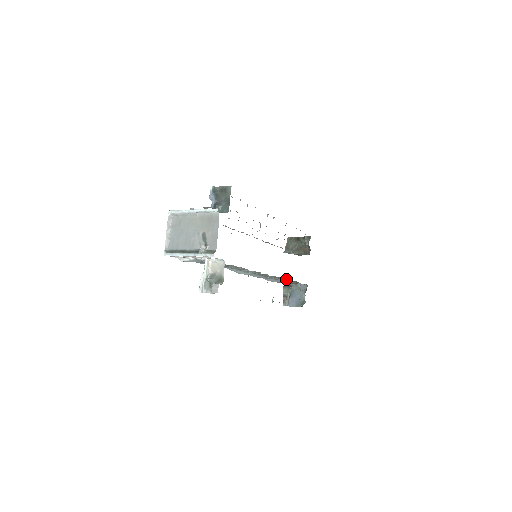
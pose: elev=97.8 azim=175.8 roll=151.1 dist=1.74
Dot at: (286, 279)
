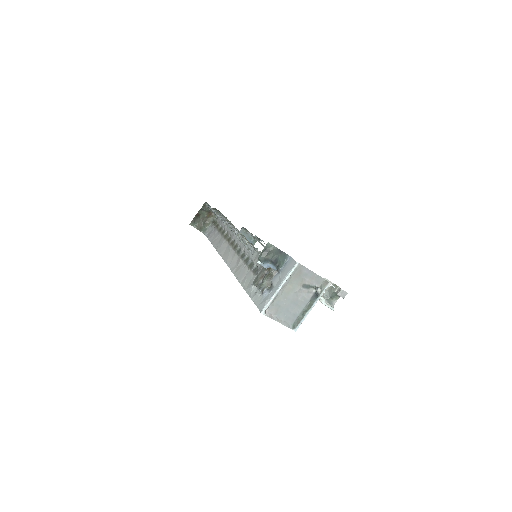
Dot at: occluded
